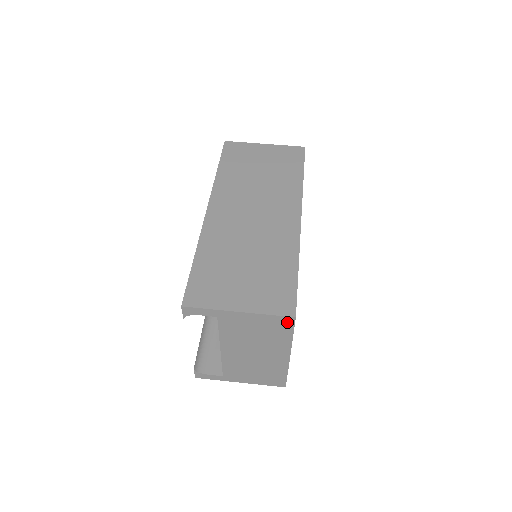
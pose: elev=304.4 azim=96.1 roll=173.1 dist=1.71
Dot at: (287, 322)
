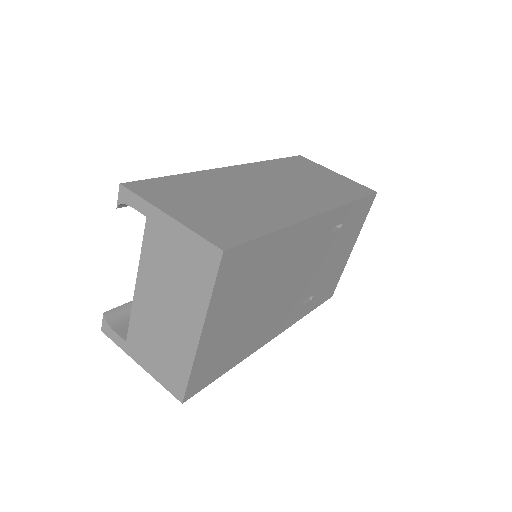
Dot at: (212, 257)
